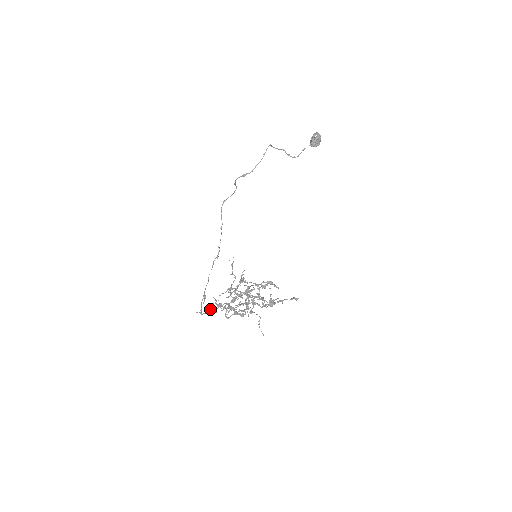
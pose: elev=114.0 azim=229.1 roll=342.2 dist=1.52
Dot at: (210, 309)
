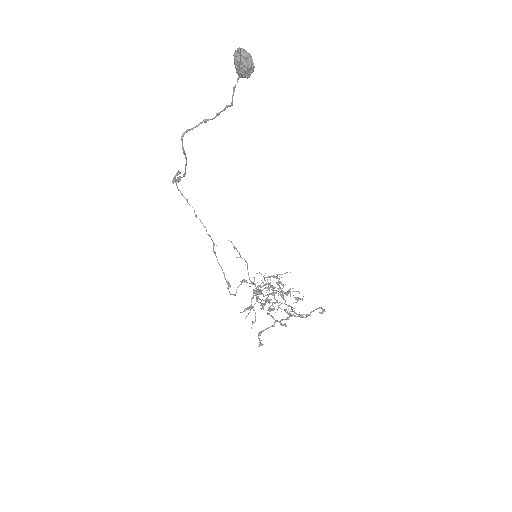
Dot at: occluded
